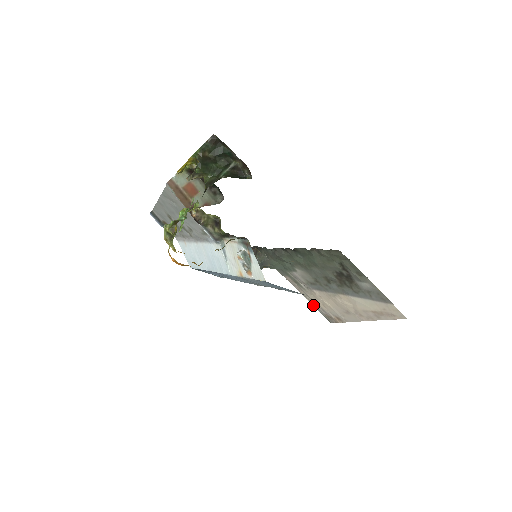
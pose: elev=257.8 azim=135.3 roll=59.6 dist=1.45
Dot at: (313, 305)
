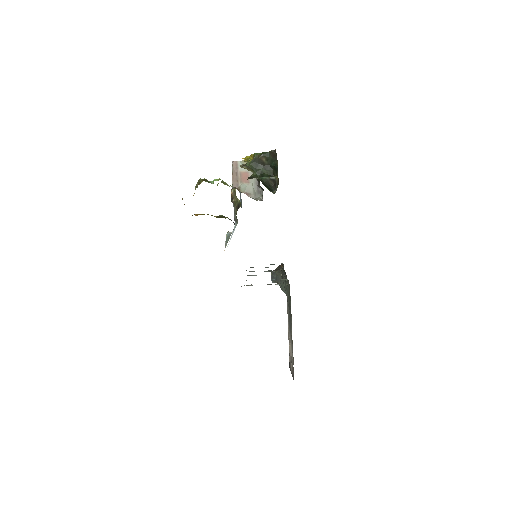
Dot at: occluded
